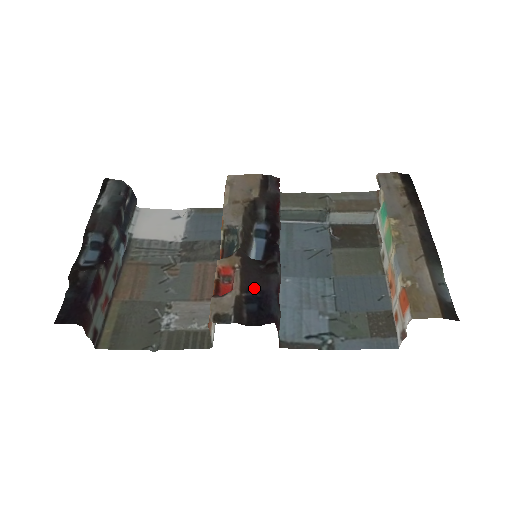
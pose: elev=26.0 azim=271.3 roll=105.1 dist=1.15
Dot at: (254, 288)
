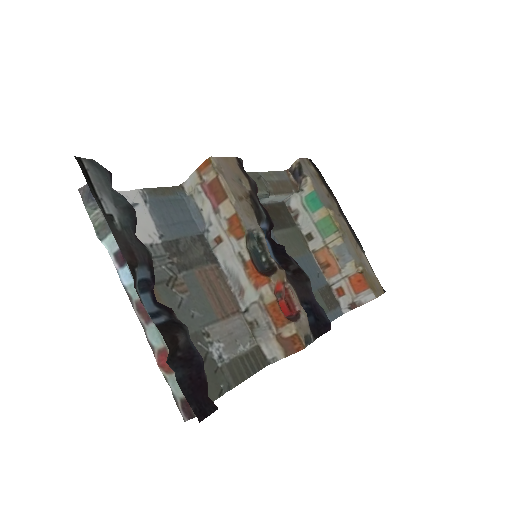
Dot at: (304, 300)
